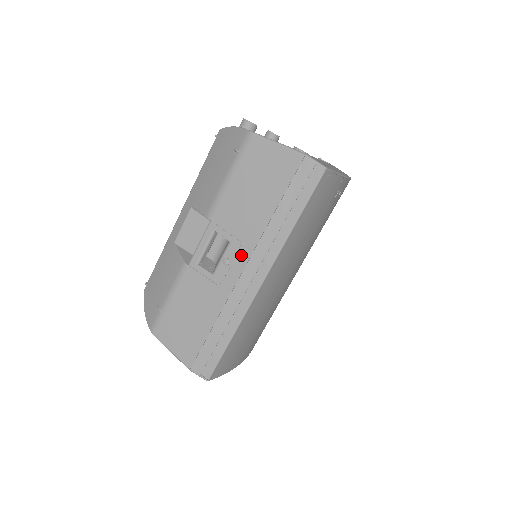
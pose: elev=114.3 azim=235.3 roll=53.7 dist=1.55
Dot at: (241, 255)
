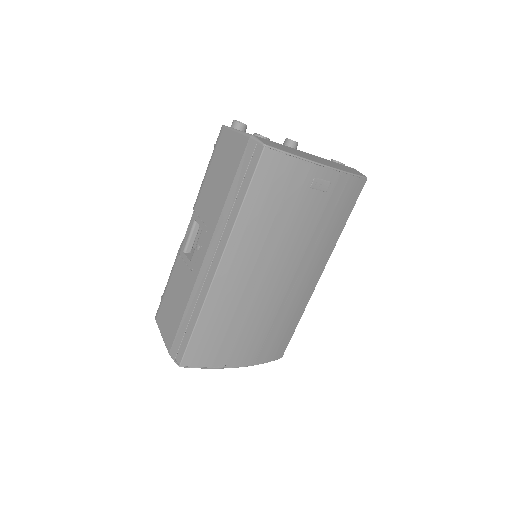
Dot at: (206, 240)
